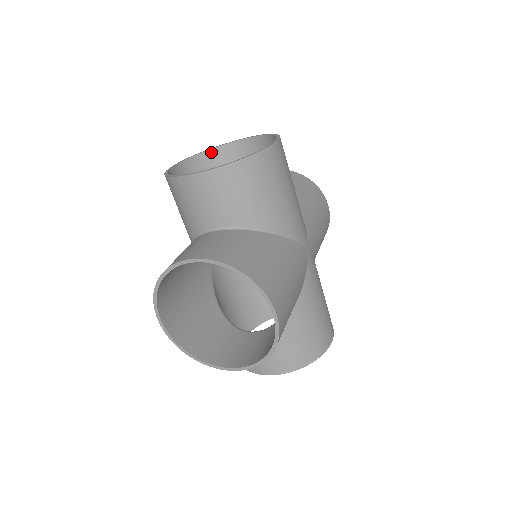
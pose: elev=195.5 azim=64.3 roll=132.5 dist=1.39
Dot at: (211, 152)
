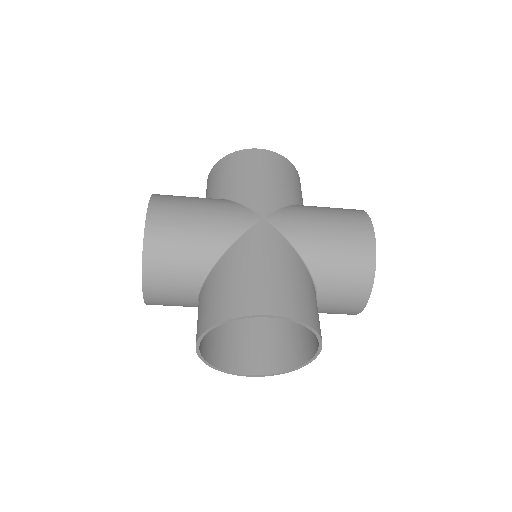
Dot at: occluded
